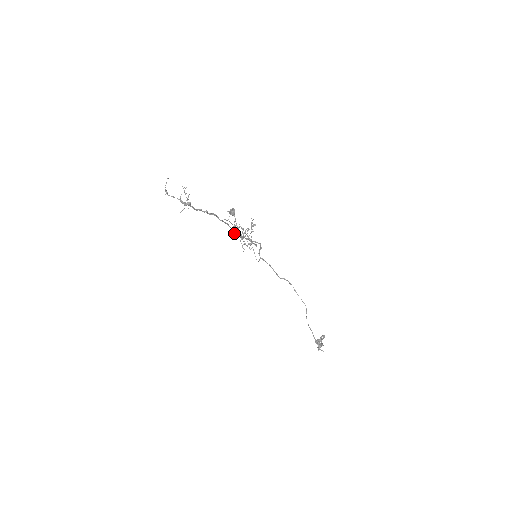
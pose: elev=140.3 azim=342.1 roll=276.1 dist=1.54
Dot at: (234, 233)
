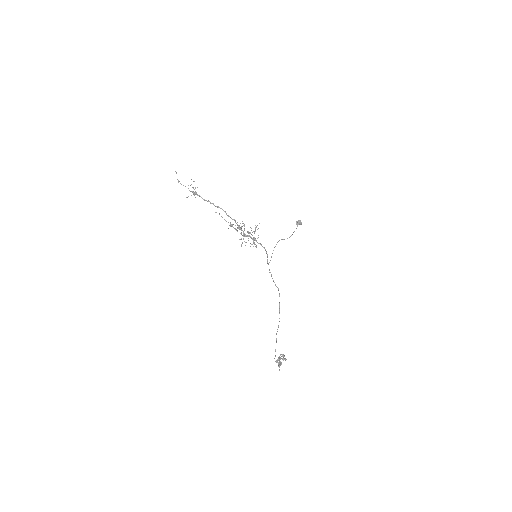
Dot at: (239, 229)
